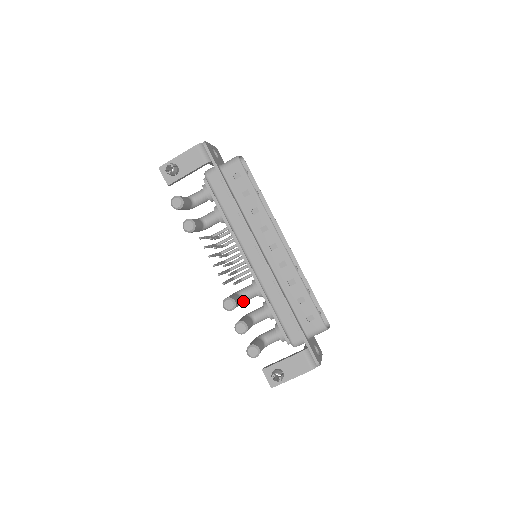
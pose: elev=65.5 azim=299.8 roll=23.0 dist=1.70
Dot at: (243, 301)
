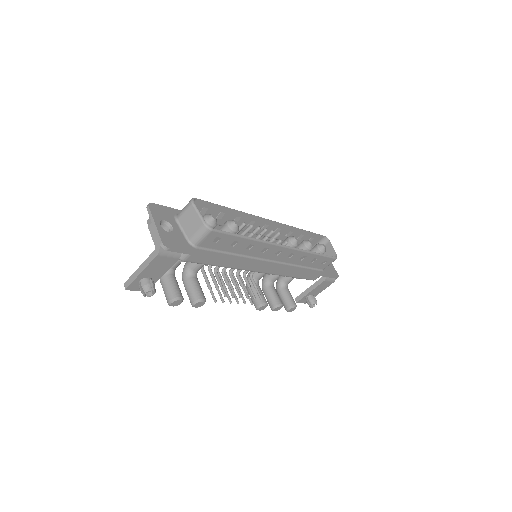
Dot at: (258, 281)
